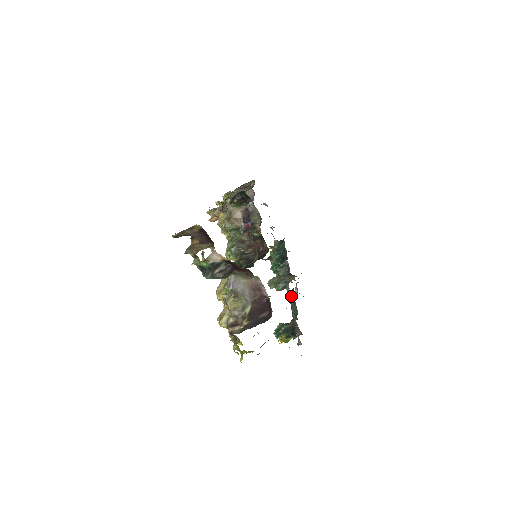
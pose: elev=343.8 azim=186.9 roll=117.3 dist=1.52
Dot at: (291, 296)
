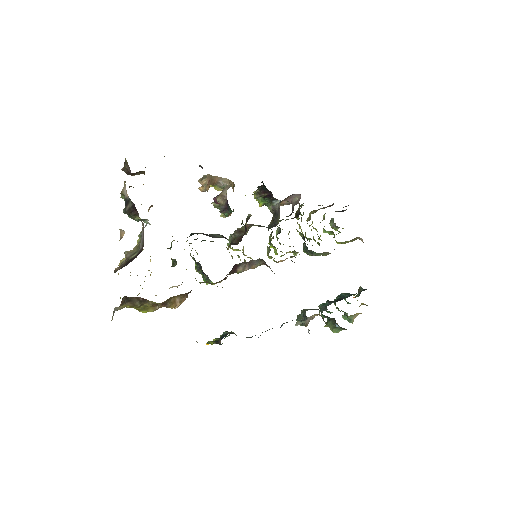
Dot at: (283, 323)
